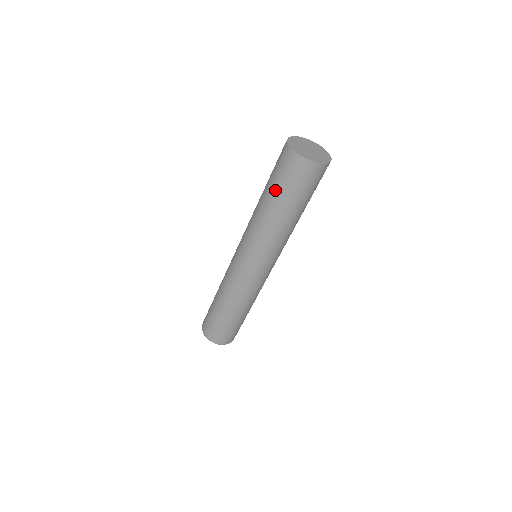
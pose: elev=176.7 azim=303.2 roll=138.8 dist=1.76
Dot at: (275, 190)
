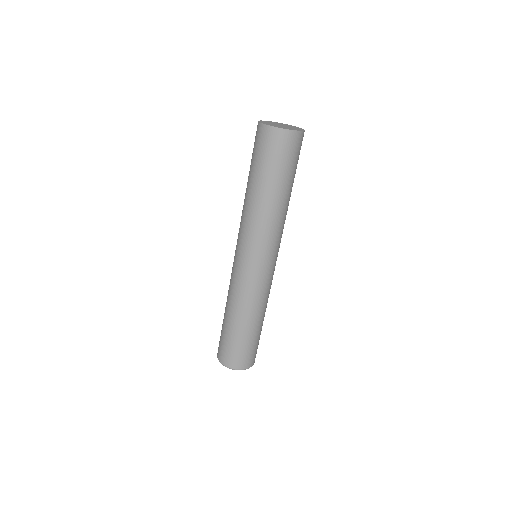
Dot at: (257, 170)
